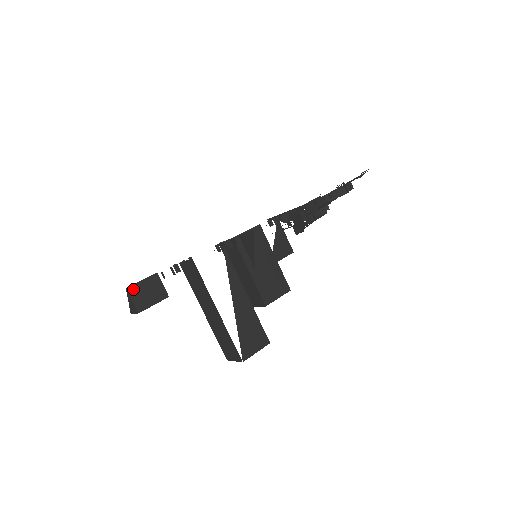
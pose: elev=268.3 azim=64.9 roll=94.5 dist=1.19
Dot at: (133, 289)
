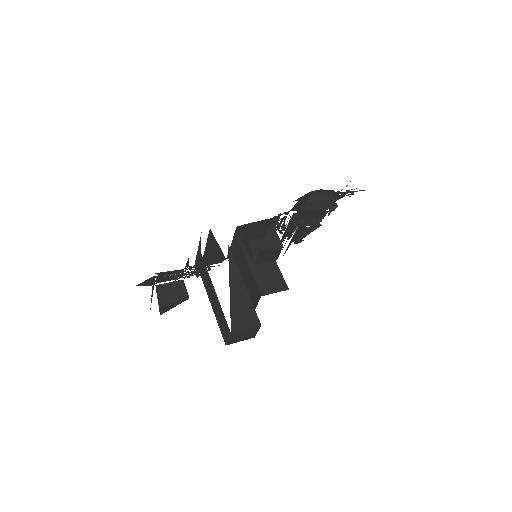
Dot at: (161, 287)
